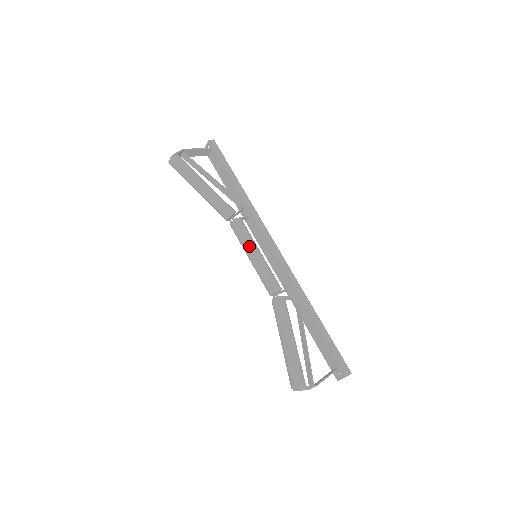
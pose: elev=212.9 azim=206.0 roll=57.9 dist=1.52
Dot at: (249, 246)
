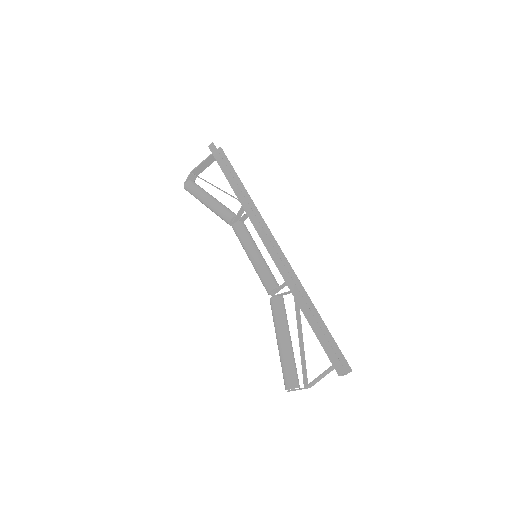
Dot at: (245, 250)
